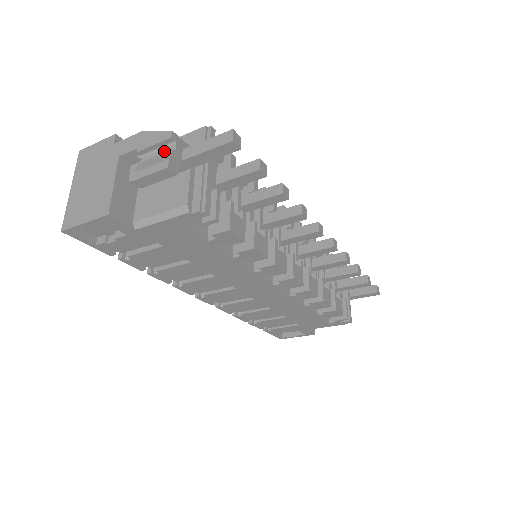
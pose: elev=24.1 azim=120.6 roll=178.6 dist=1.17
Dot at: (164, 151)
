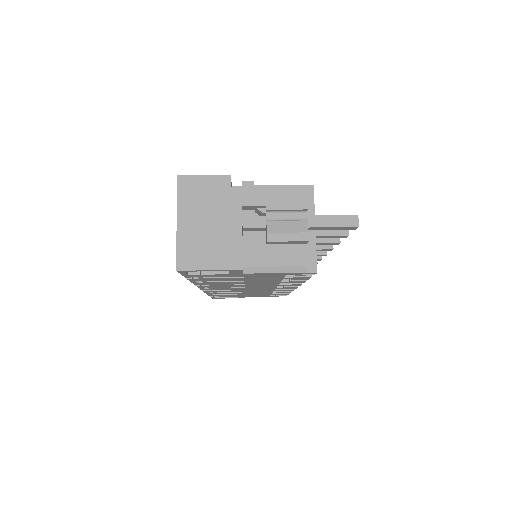
Dot at: (294, 216)
